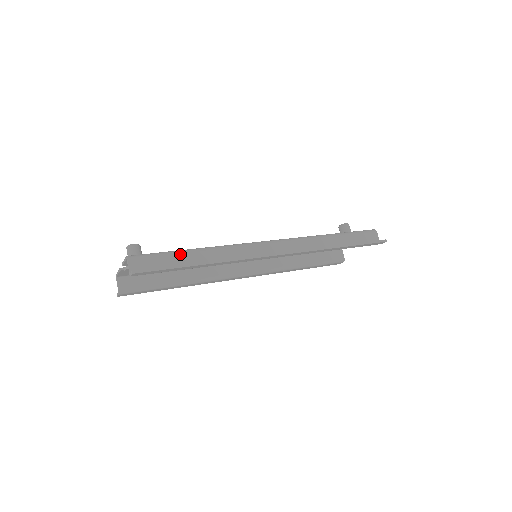
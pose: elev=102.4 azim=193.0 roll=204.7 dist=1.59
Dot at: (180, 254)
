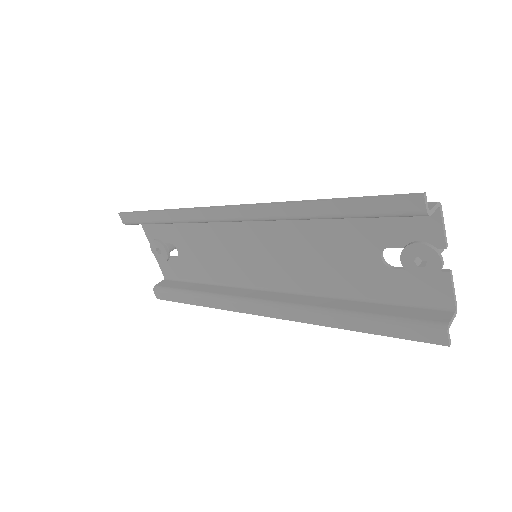
Dot at: occluded
